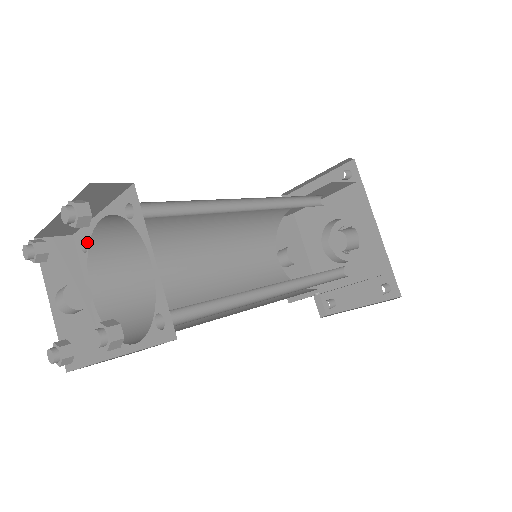
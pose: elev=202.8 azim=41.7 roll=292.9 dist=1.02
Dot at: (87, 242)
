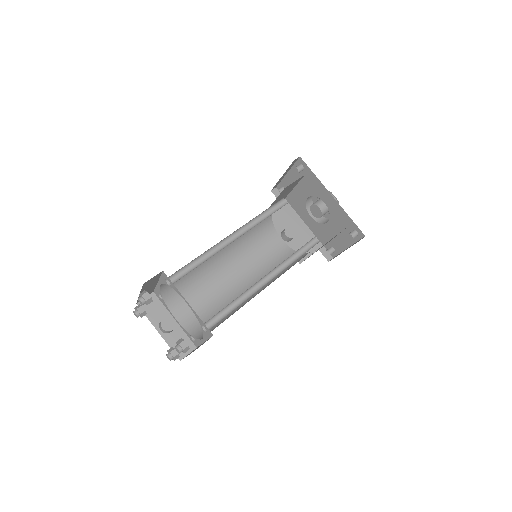
Dot at: (161, 295)
